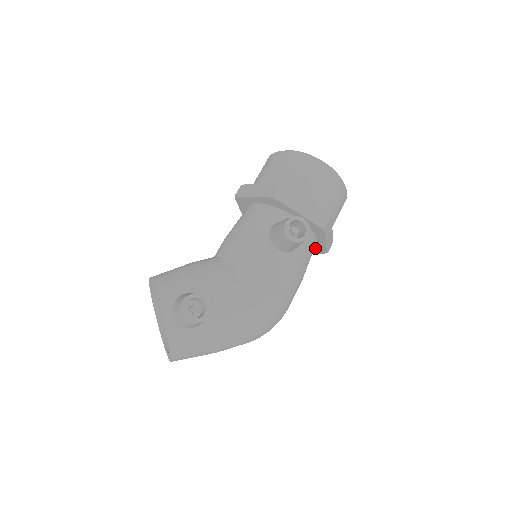
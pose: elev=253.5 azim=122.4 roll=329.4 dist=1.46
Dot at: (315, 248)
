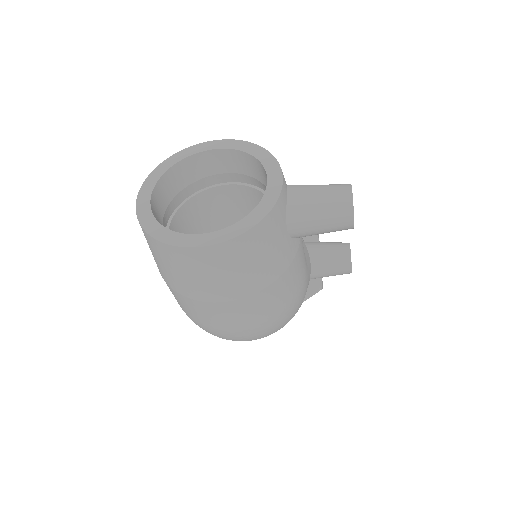
Dot at: occluded
